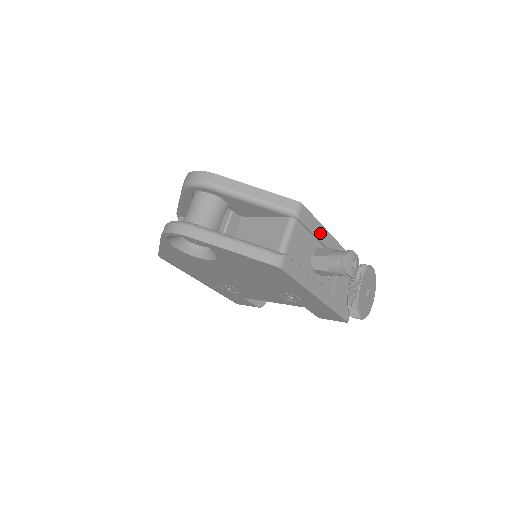
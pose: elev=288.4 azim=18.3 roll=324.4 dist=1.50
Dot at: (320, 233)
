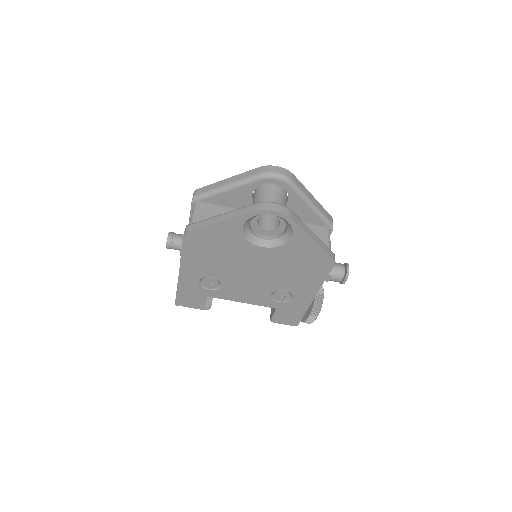
Dot at: occluded
